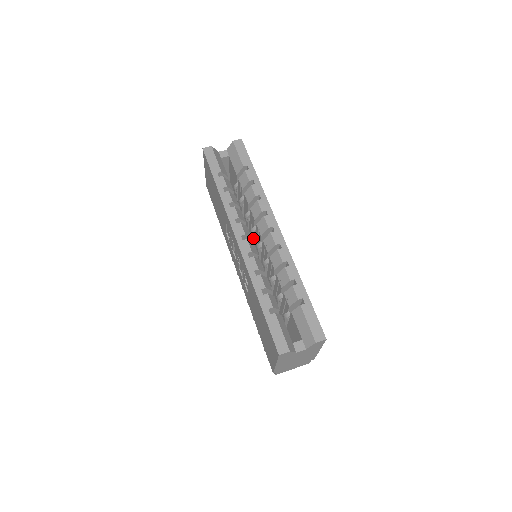
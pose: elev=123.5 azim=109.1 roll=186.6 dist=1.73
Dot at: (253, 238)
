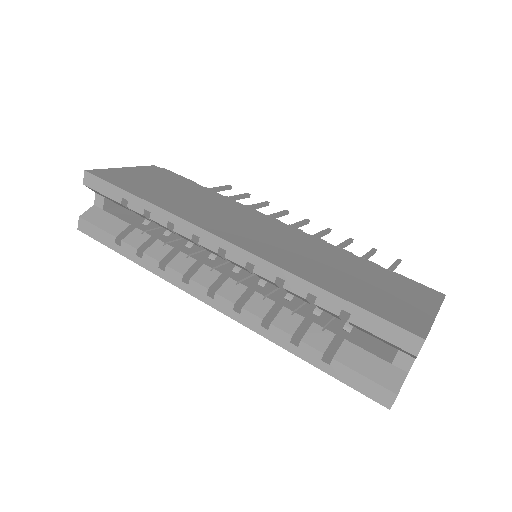
Dot at: occluded
